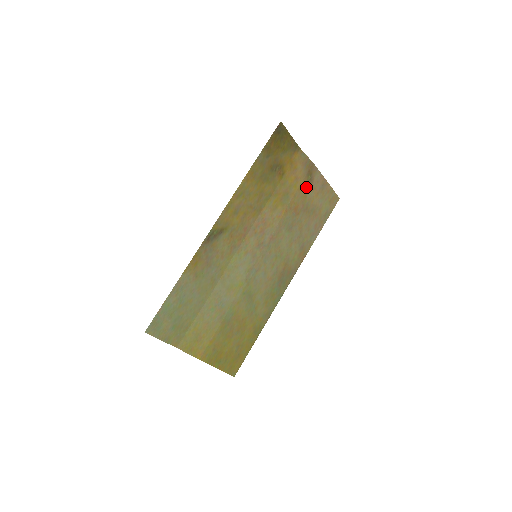
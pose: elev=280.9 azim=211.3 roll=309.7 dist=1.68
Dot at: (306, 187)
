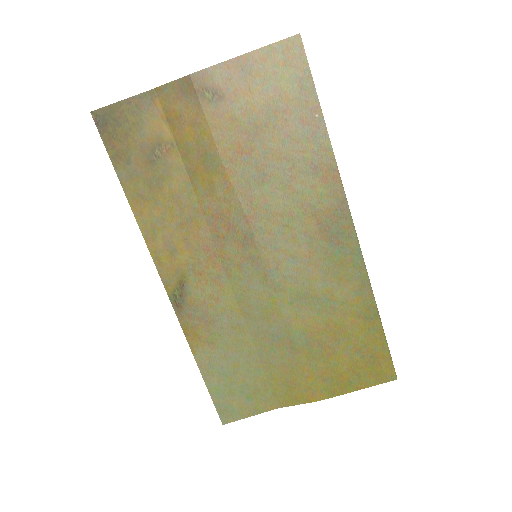
Dot at: (220, 110)
